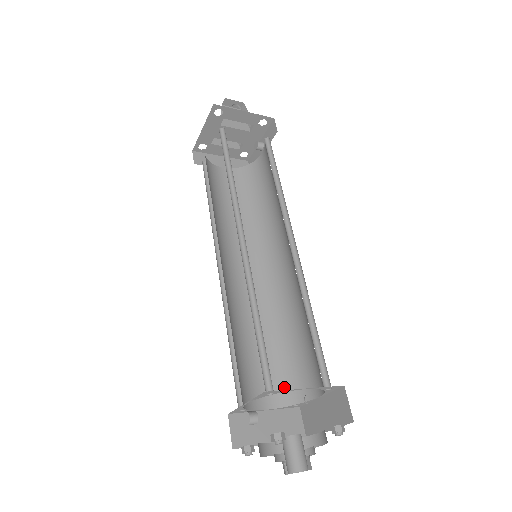
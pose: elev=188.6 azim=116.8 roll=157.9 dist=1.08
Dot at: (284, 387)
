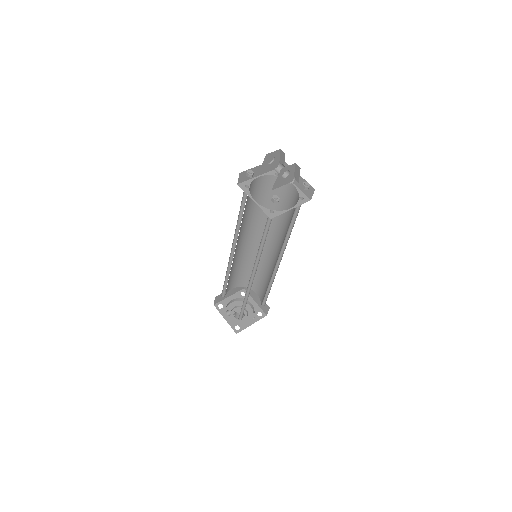
Dot at: (243, 282)
